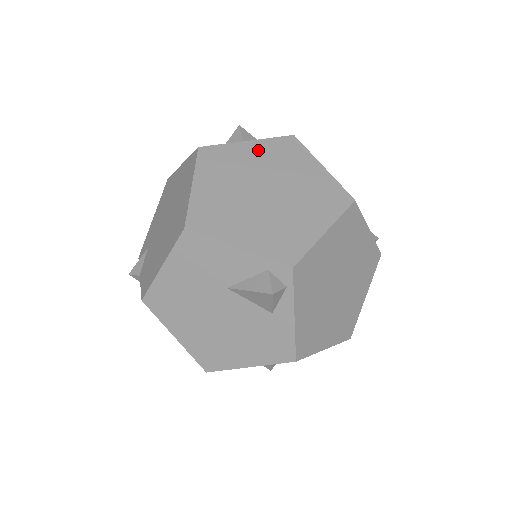
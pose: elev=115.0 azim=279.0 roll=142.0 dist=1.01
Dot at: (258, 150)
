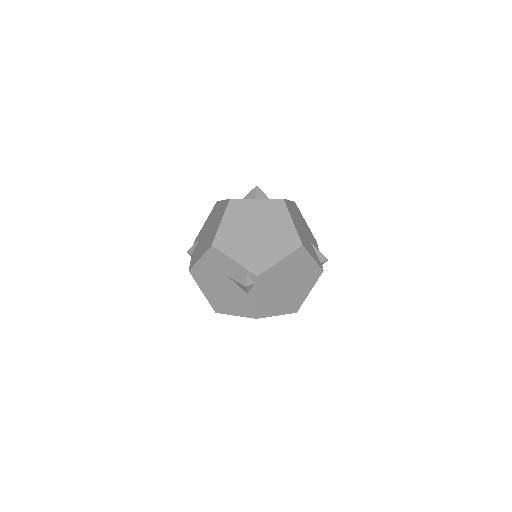
Dot at: (261, 206)
